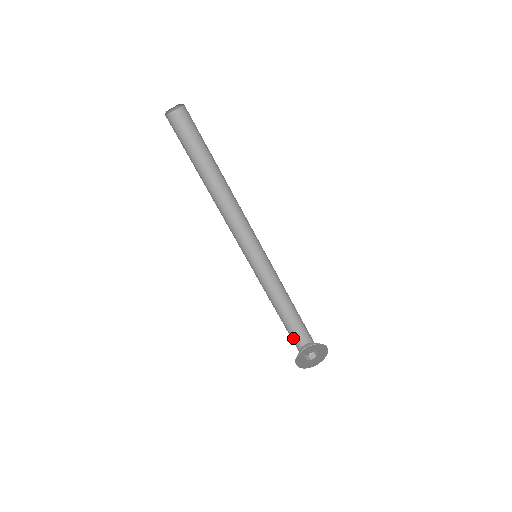
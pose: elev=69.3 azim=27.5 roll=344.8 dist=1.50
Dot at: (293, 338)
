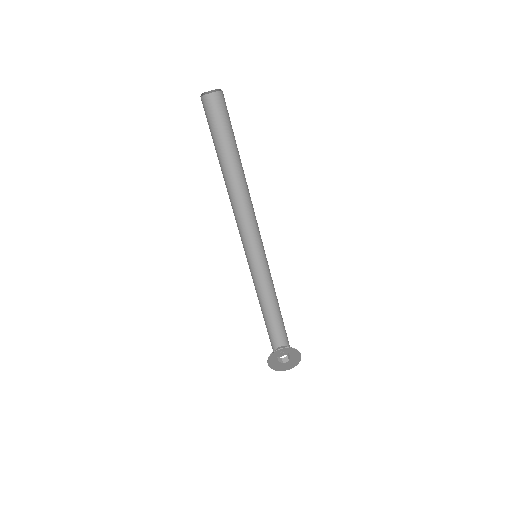
Dot at: (278, 335)
